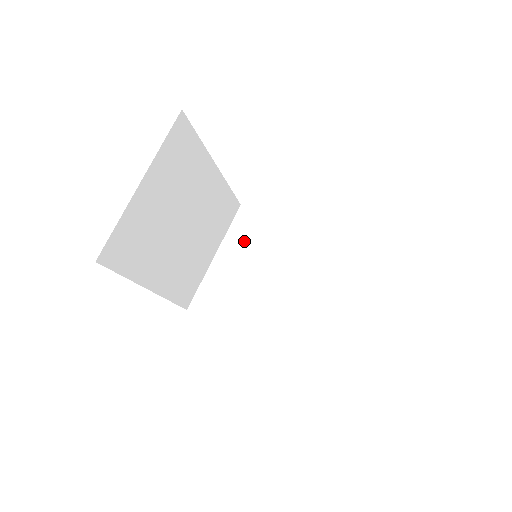
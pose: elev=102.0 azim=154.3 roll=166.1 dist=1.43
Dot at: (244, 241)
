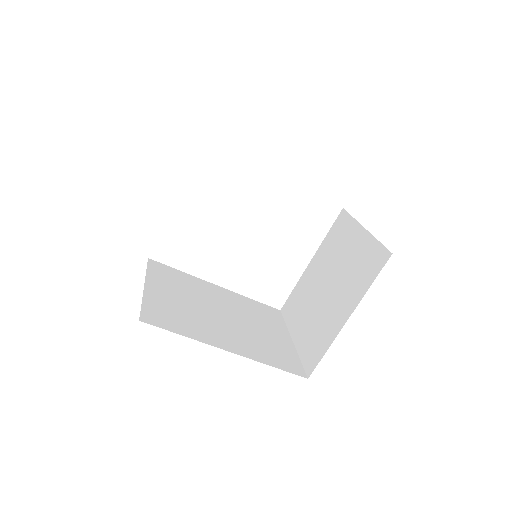
Dot at: (297, 311)
